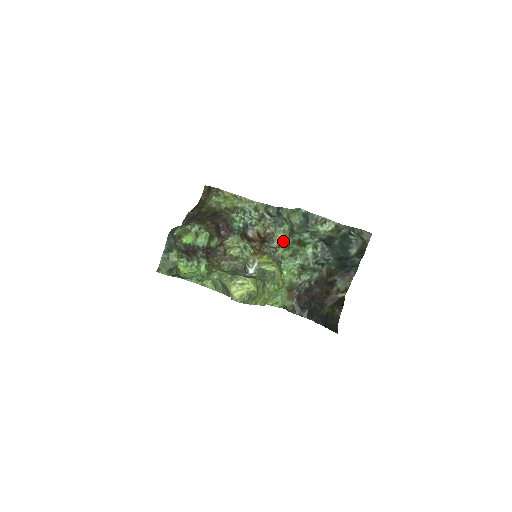
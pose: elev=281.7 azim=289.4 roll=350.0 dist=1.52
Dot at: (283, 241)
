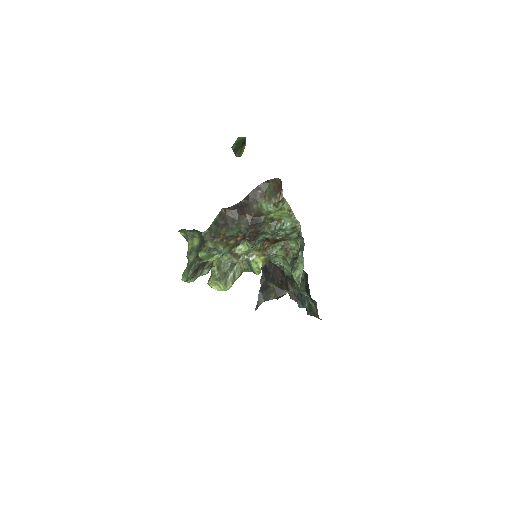
Dot at: (291, 245)
